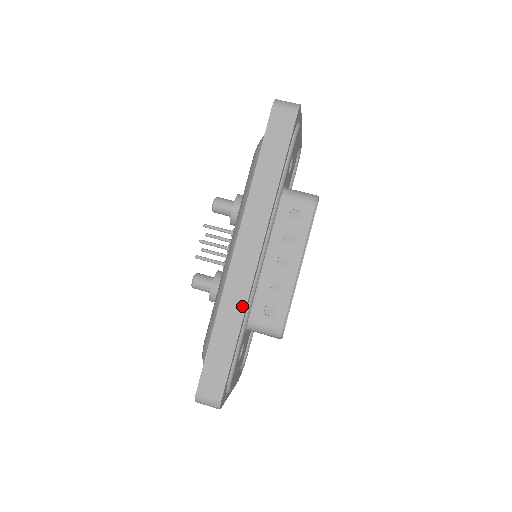
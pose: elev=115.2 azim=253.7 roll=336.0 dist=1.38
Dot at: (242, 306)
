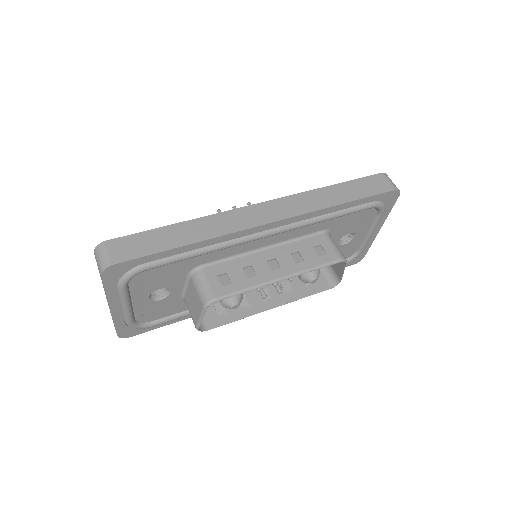
Dot at: (219, 233)
